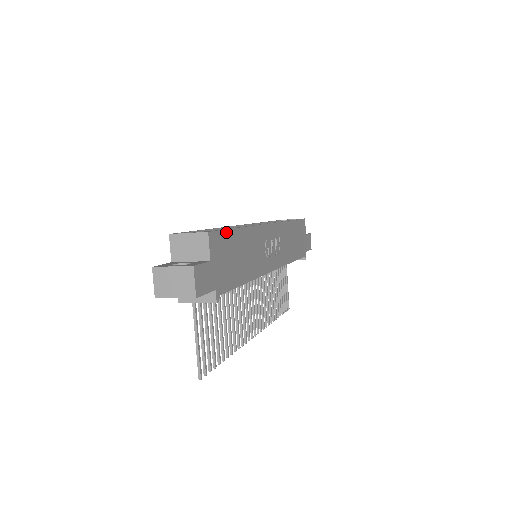
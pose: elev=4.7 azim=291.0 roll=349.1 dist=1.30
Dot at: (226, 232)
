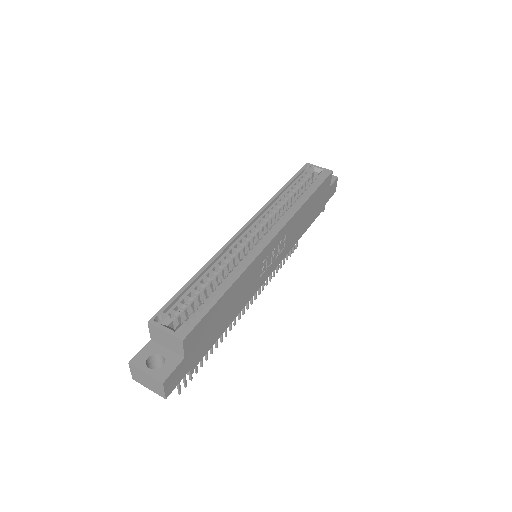
Dot at: (207, 314)
